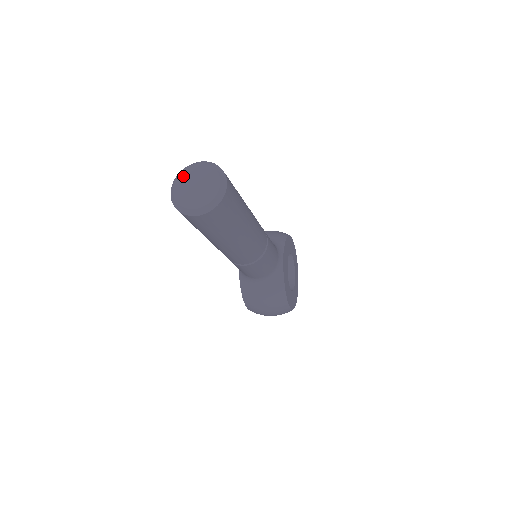
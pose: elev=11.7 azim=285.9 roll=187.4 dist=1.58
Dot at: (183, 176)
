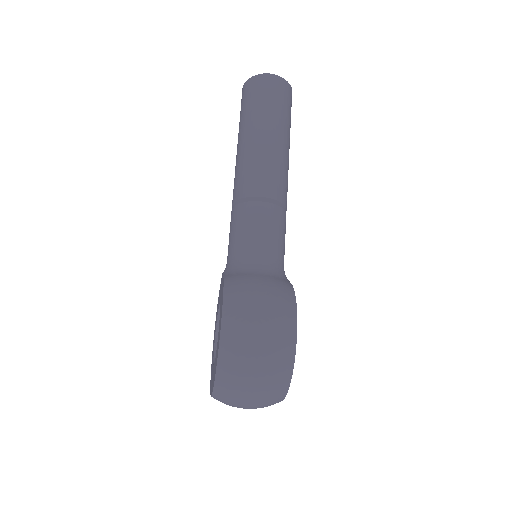
Dot at: occluded
